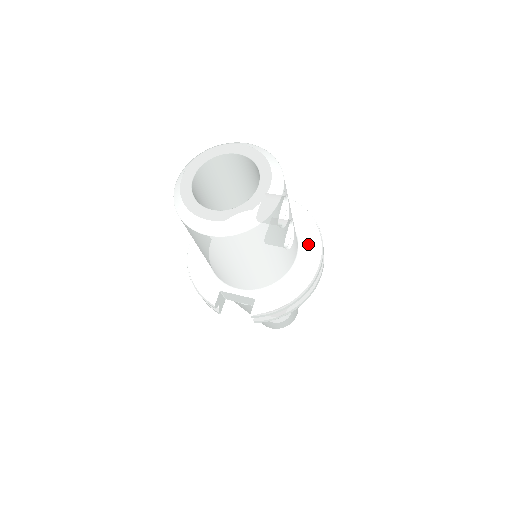
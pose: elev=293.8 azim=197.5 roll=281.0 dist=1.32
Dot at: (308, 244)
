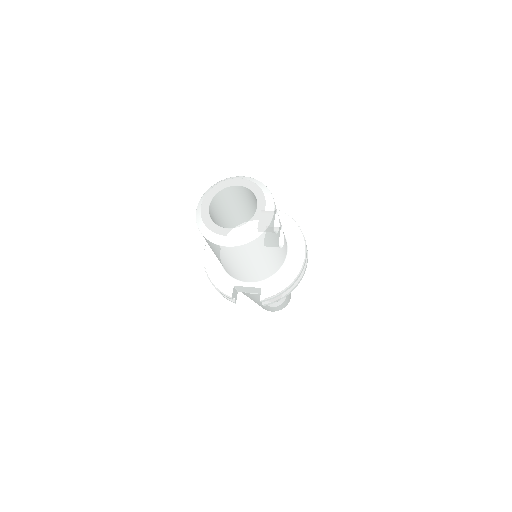
Dot at: (294, 242)
